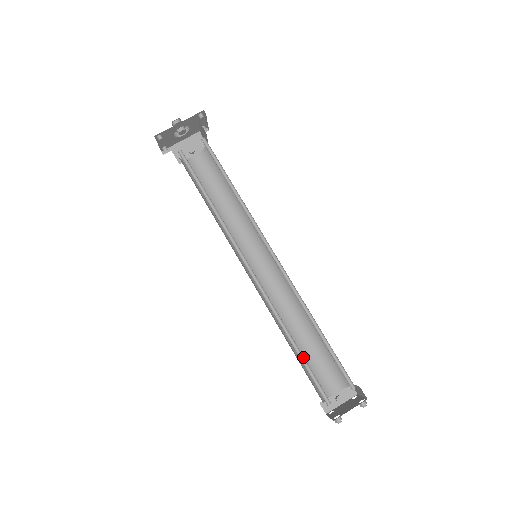
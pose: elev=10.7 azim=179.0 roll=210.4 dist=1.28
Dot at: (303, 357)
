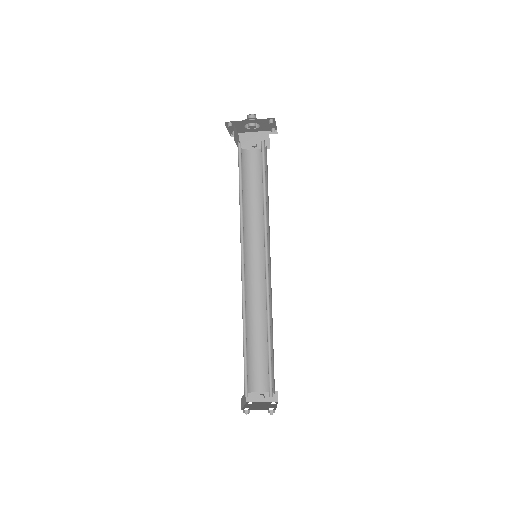
Dot at: occluded
